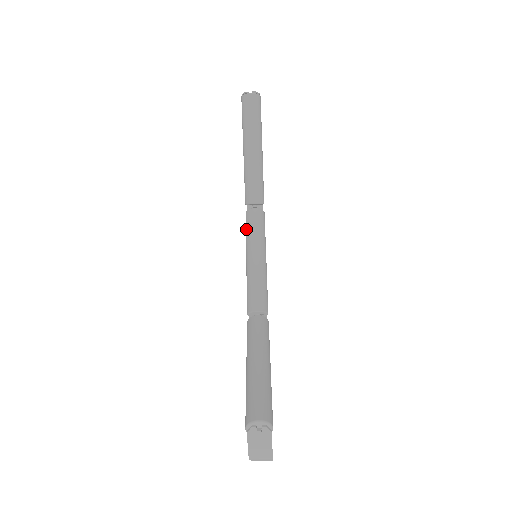
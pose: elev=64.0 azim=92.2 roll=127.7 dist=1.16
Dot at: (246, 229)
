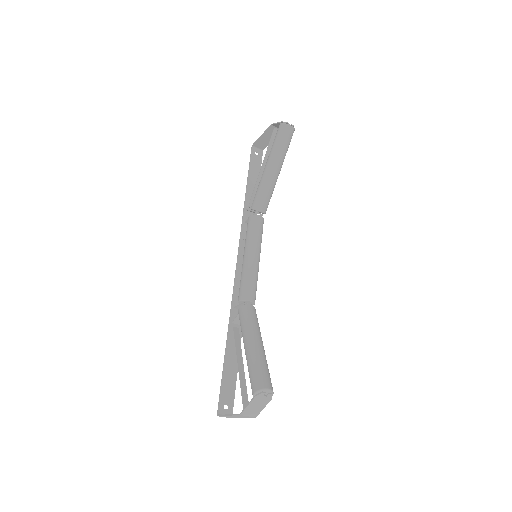
Dot at: (249, 230)
